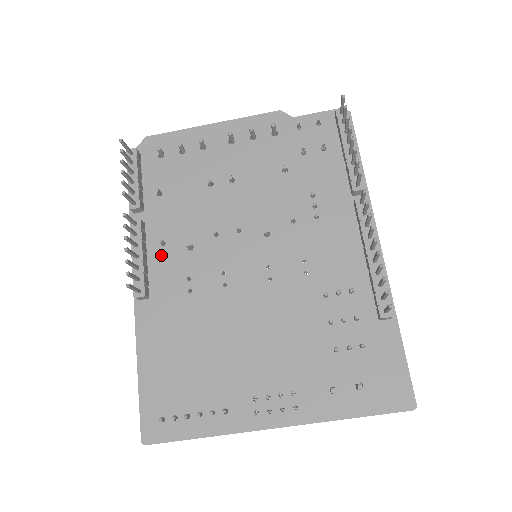
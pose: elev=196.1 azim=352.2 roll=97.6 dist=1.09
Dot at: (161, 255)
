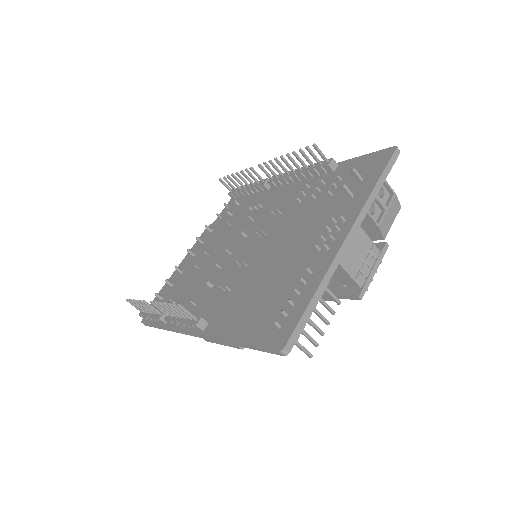
Dot at: (198, 308)
